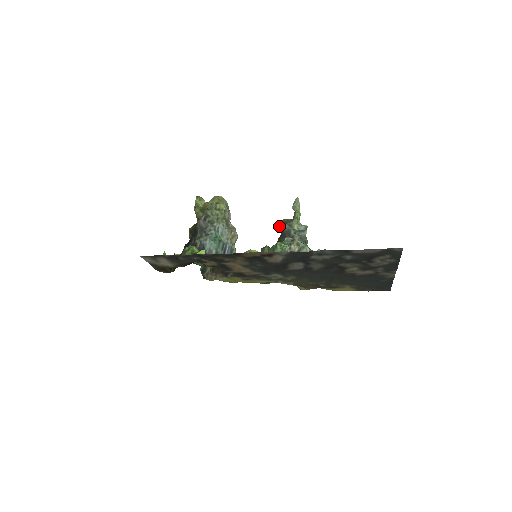
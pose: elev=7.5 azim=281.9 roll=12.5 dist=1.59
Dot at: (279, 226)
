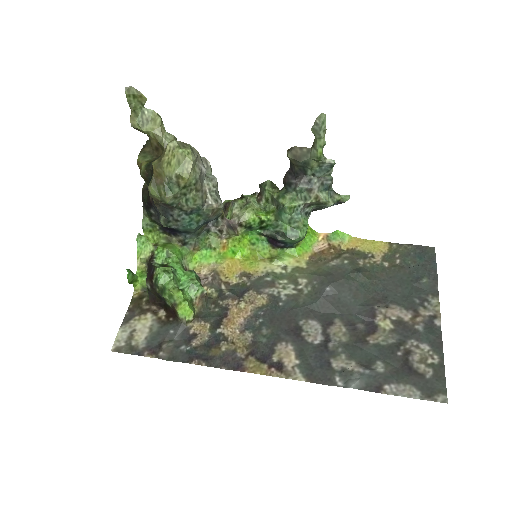
Dot at: occluded
